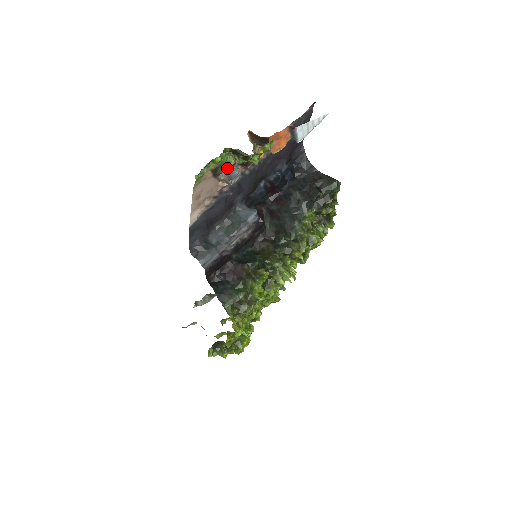
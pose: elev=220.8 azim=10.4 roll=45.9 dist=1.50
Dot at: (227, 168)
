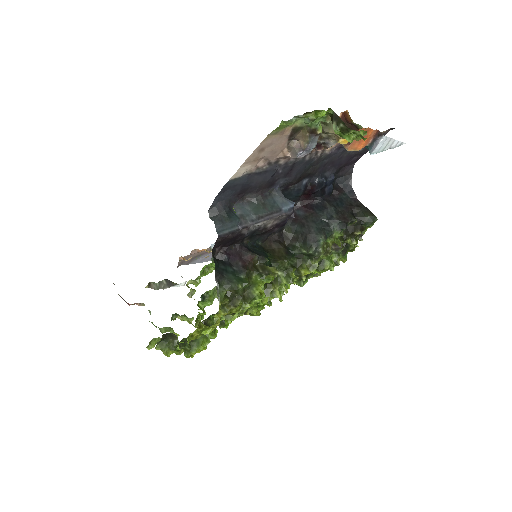
Dot at: (310, 134)
